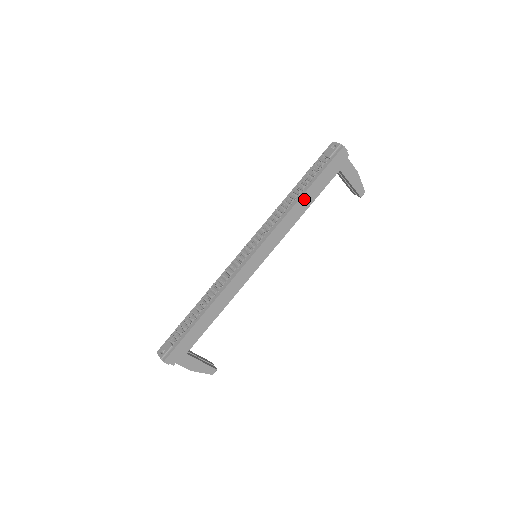
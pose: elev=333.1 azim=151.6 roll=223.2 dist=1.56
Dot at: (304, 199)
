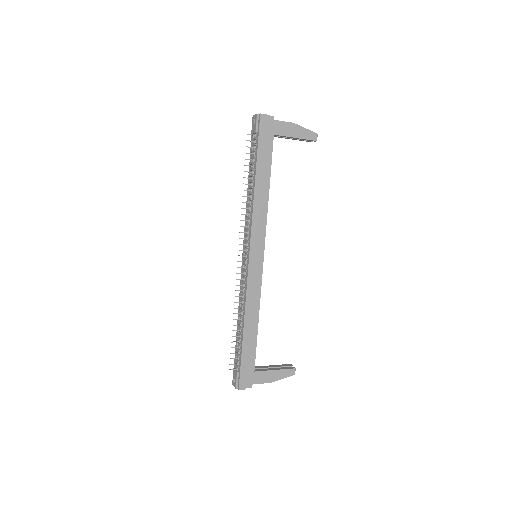
Dot at: (259, 182)
